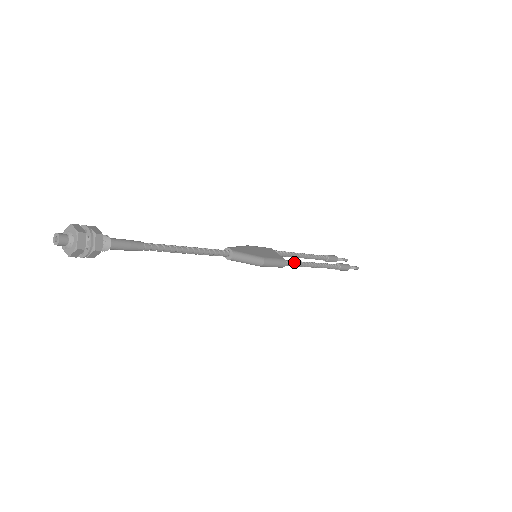
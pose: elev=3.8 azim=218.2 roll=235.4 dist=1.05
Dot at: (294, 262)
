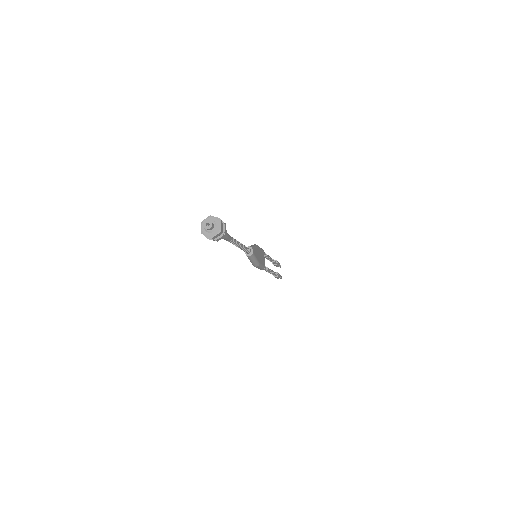
Dot at: (266, 268)
